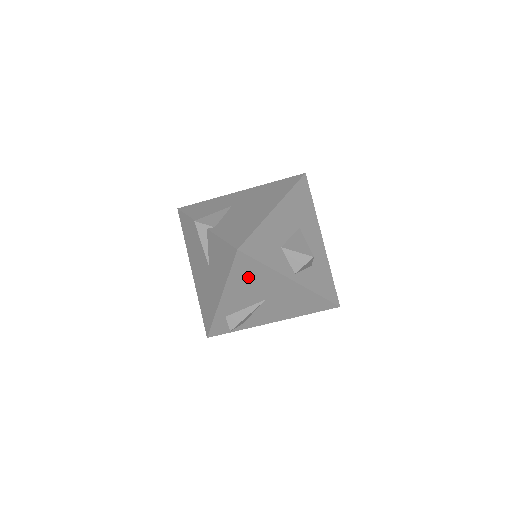
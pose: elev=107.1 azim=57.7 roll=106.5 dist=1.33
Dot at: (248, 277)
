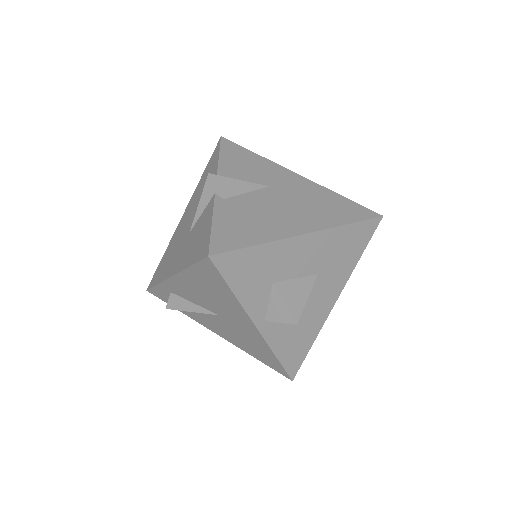
Dot at: (209, 285)
